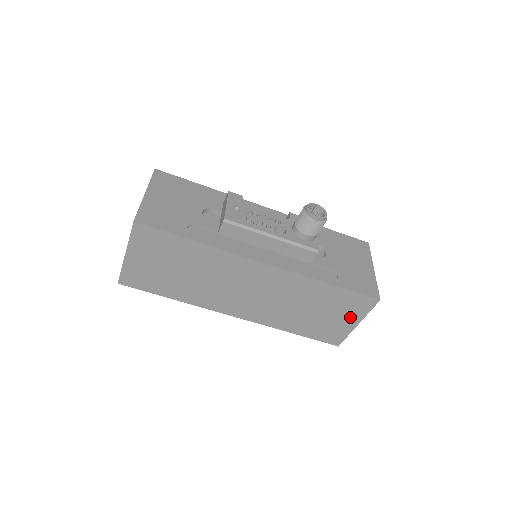
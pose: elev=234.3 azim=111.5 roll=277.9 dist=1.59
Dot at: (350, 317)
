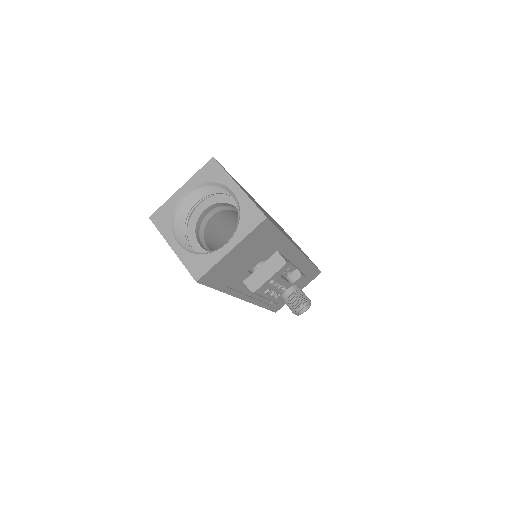
Dot at: occluded
